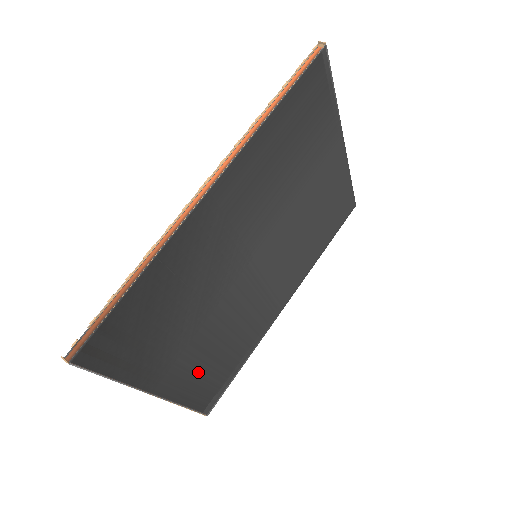
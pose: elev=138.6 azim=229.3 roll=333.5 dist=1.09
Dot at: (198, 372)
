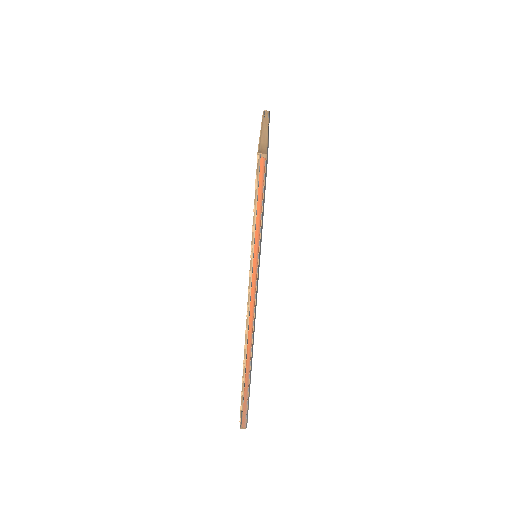
Dot at: occluded
